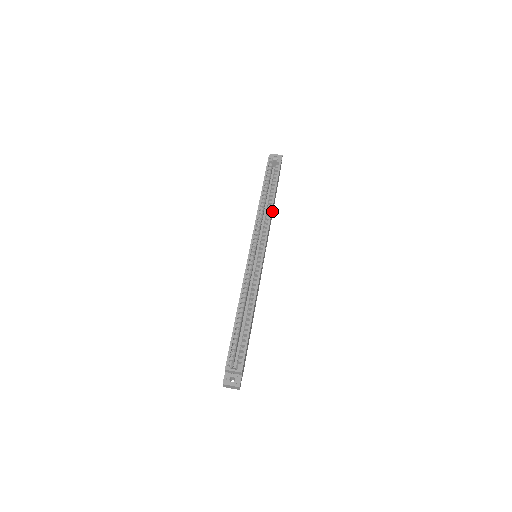
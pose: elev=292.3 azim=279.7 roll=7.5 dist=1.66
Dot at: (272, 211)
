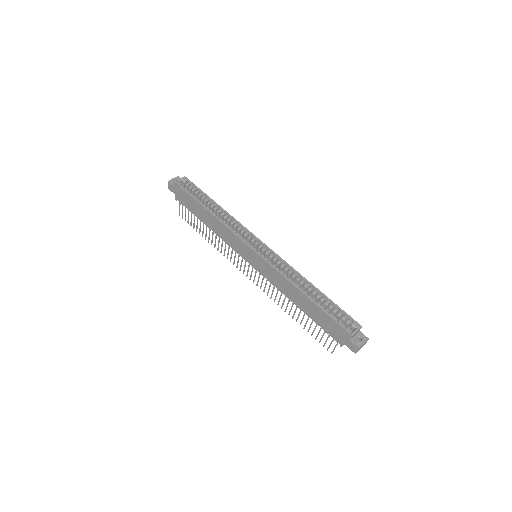
Dot at: occluded
